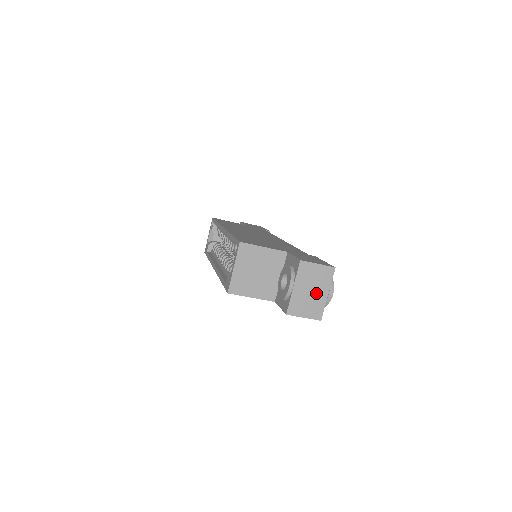
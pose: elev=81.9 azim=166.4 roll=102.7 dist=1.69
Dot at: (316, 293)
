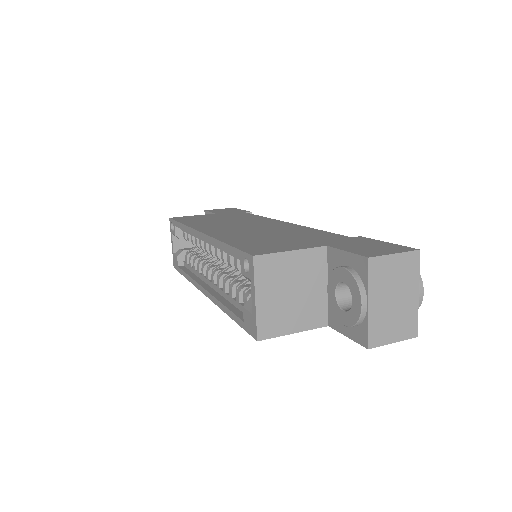
Dot at: (402, 299)
